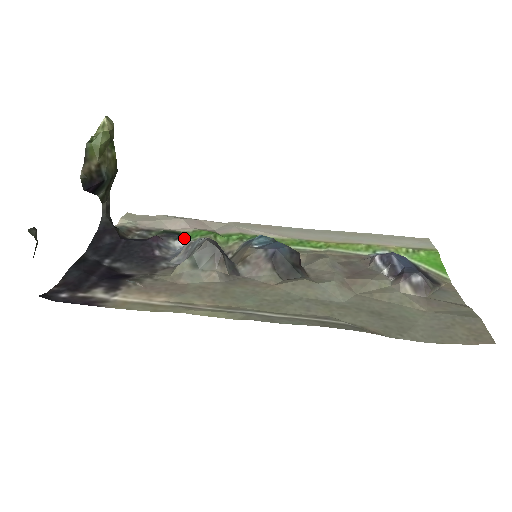
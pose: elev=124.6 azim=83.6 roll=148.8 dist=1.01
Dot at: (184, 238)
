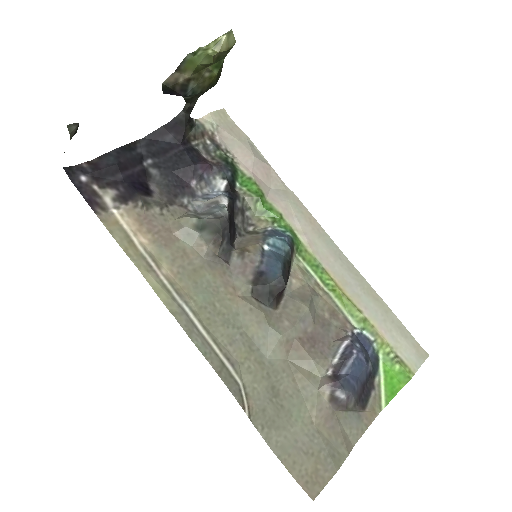
Dot at: (234, 180)
